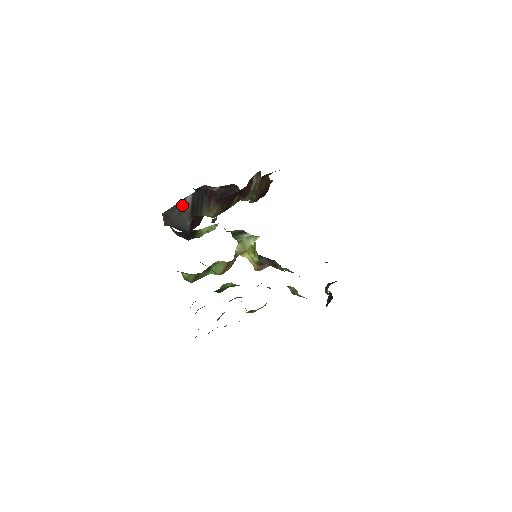
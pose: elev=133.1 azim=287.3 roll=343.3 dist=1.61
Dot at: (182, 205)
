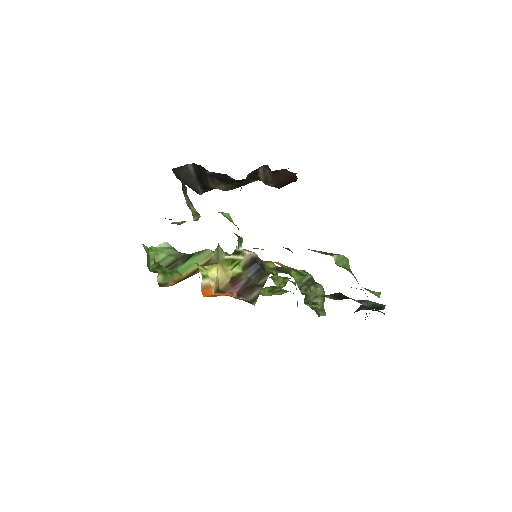
Dot at: (186, 169)
